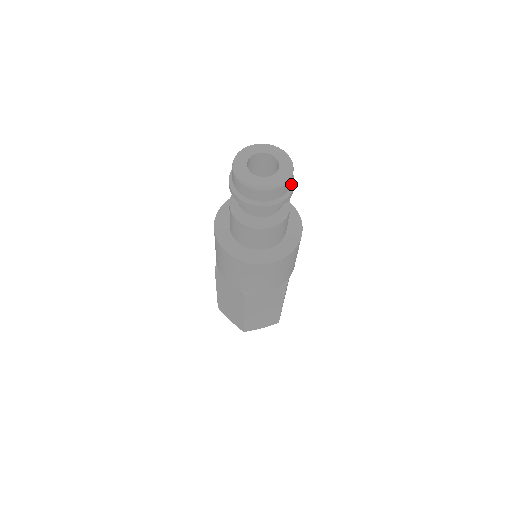
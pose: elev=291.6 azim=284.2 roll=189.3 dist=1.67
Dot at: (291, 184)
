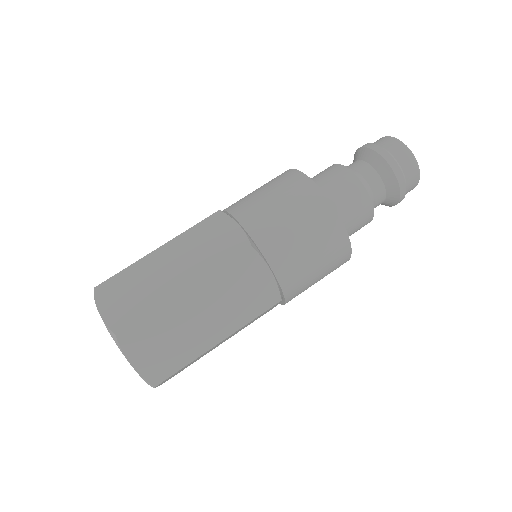
Dot at: (404, 174)
